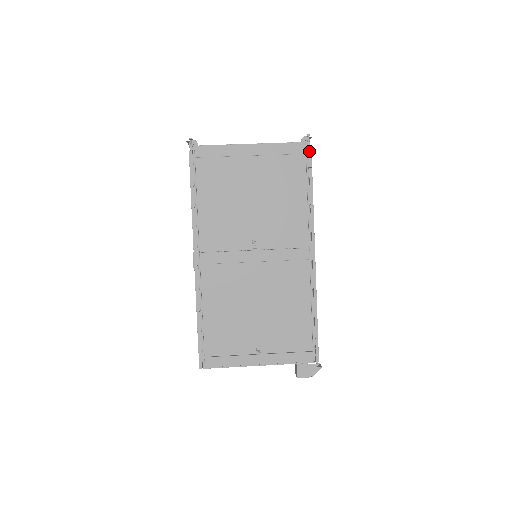
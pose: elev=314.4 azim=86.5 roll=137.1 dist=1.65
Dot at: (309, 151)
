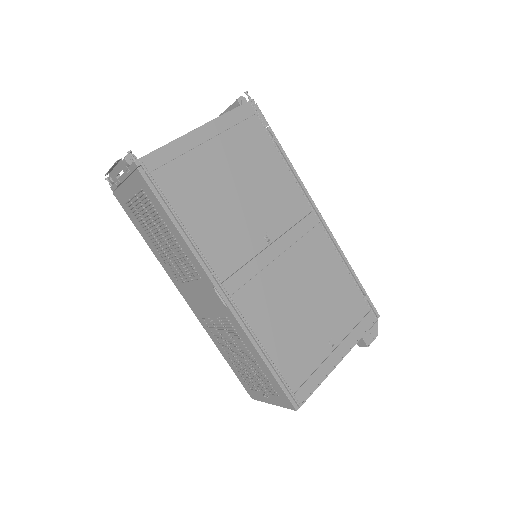
Dot at: (257, 109)
